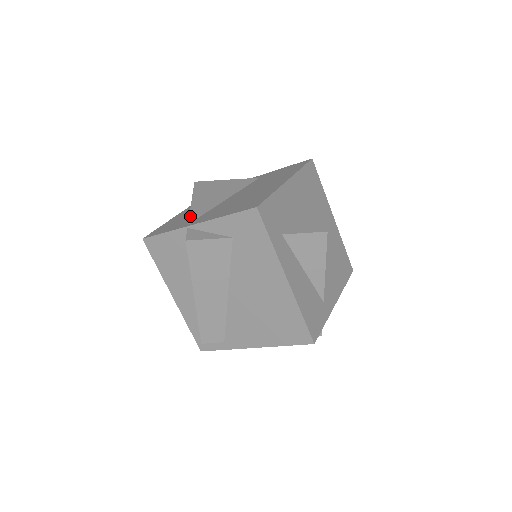
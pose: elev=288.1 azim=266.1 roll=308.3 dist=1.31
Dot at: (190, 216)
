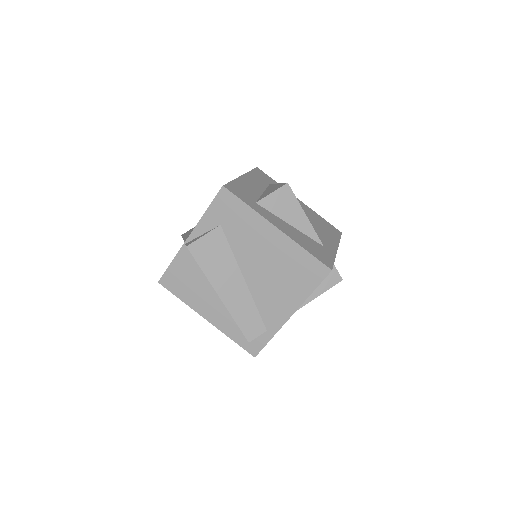
Dot at: occluded
